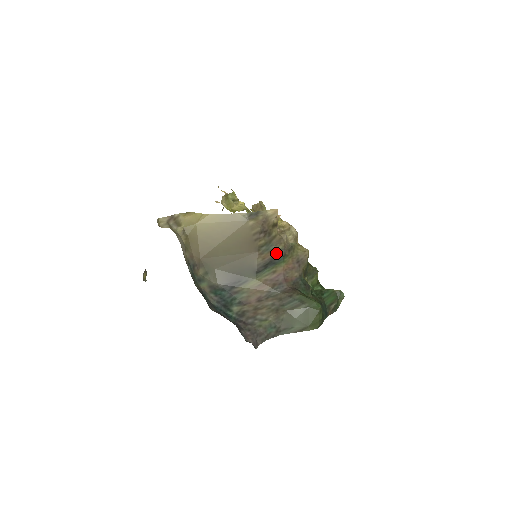
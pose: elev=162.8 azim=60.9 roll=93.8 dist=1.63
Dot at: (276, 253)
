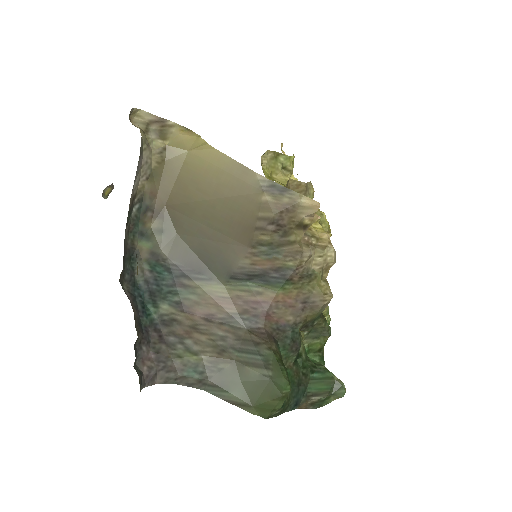
Dot at: (278, 268)
